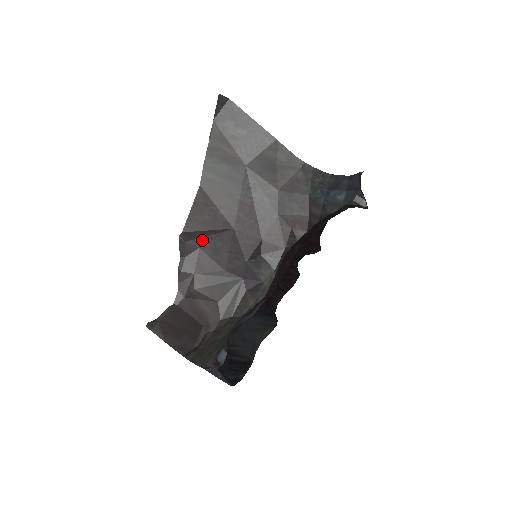
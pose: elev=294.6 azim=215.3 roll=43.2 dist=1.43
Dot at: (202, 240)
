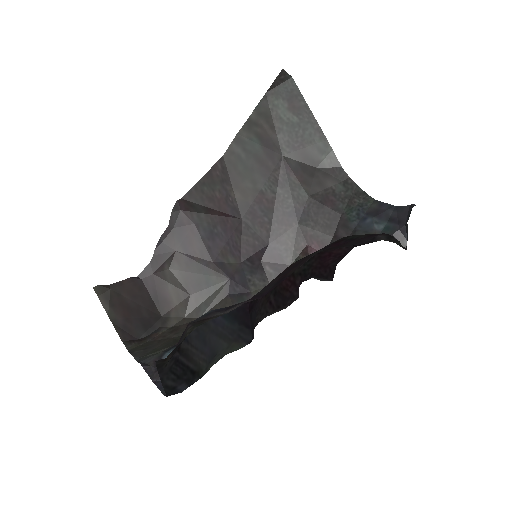
Dot at: (201, 216)
